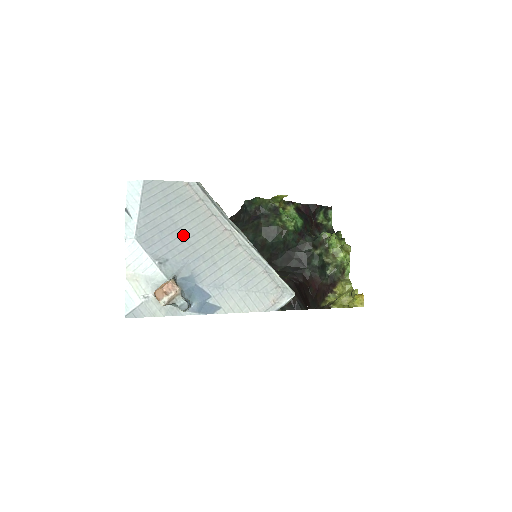
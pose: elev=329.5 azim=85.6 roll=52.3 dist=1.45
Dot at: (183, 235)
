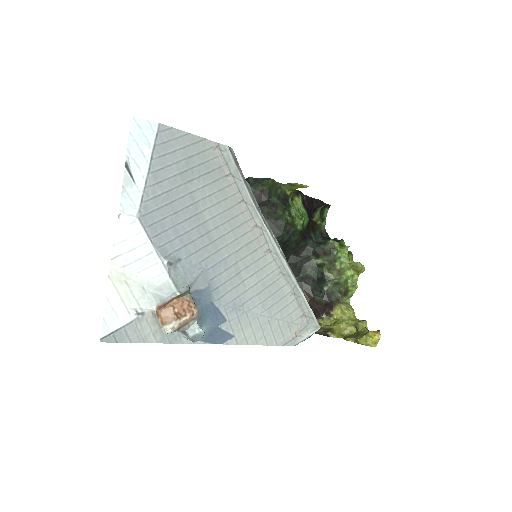
Dot at: (204, 224)
